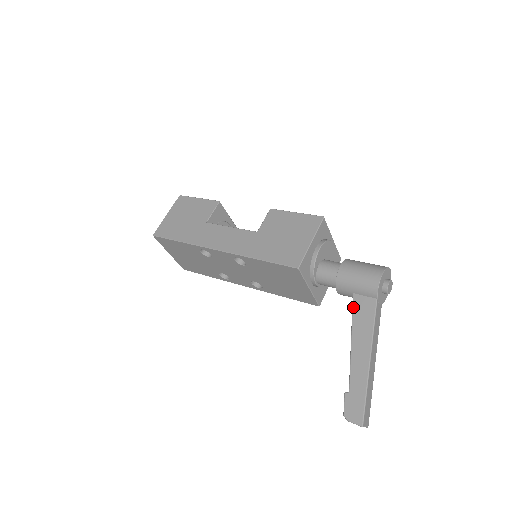
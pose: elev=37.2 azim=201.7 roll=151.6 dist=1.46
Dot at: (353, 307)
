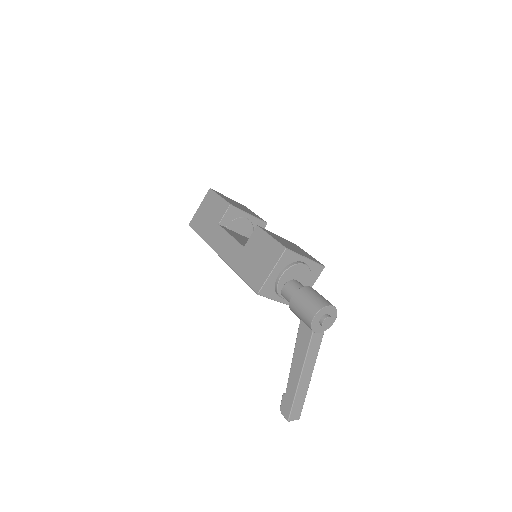
Dot at: (298, 331)
